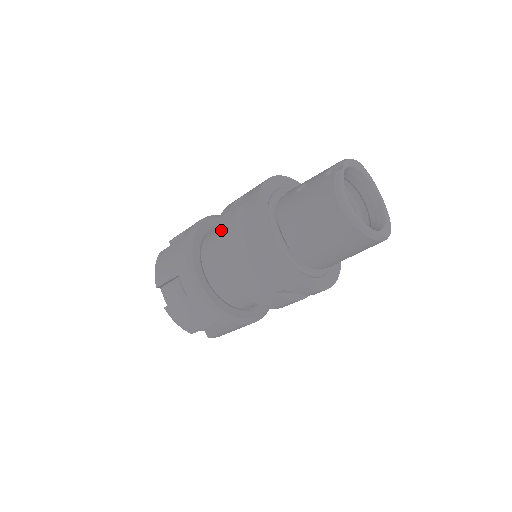
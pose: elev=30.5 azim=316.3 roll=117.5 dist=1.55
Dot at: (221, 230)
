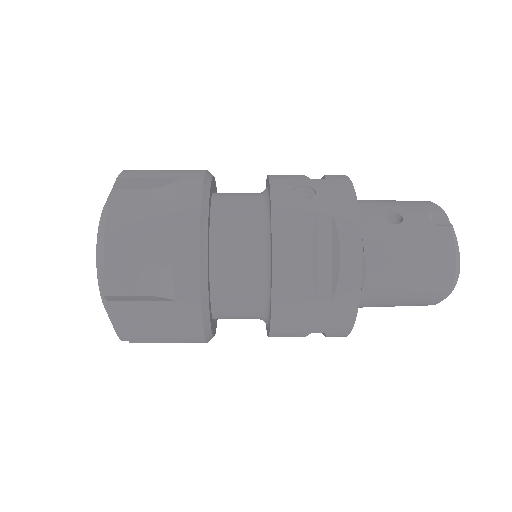
Dot at: (283, 231)
